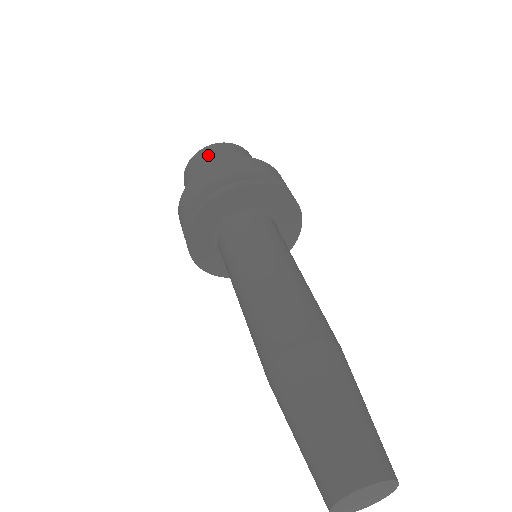
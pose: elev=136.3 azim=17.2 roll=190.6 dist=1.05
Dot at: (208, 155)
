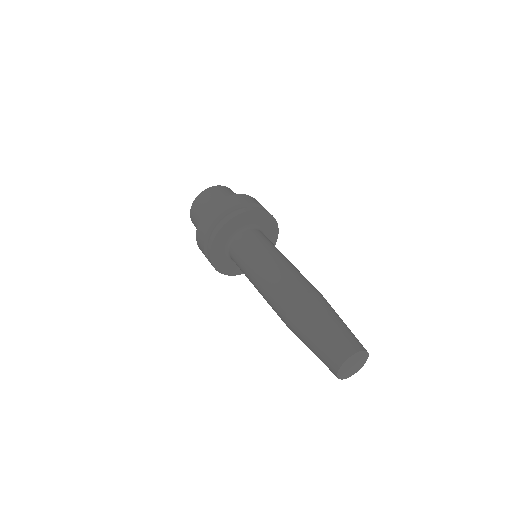
Dot at: (220, 191)
